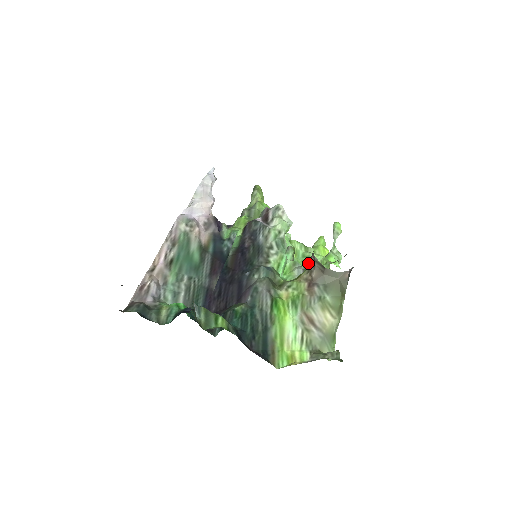
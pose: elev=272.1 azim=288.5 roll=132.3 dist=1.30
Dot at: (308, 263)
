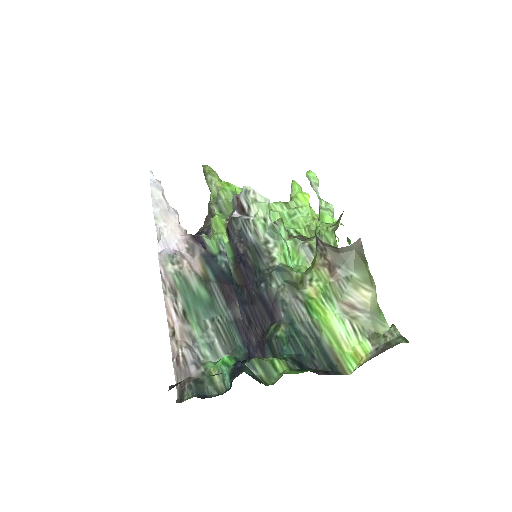
Dot at: (299, 222)
